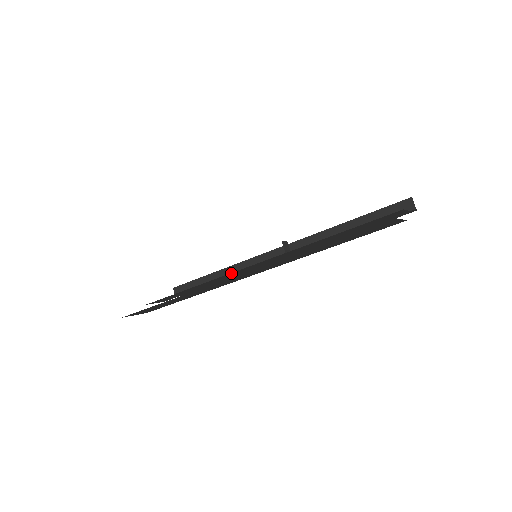
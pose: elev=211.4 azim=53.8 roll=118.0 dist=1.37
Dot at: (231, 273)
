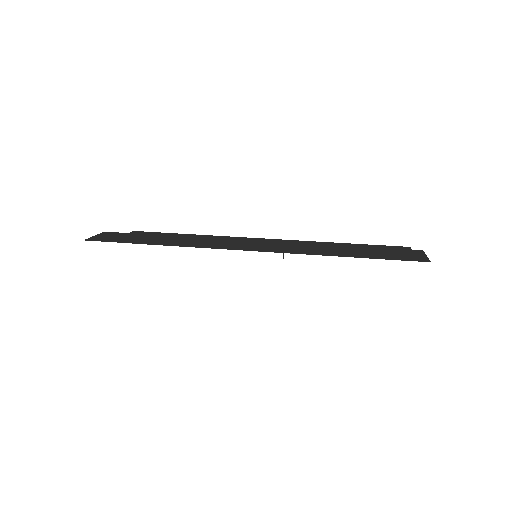
Dot at: occluded
